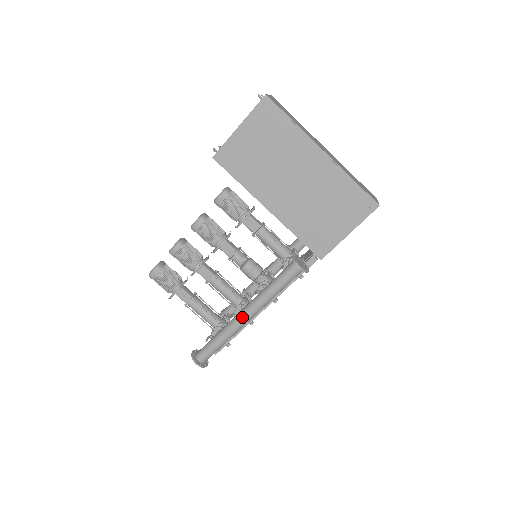
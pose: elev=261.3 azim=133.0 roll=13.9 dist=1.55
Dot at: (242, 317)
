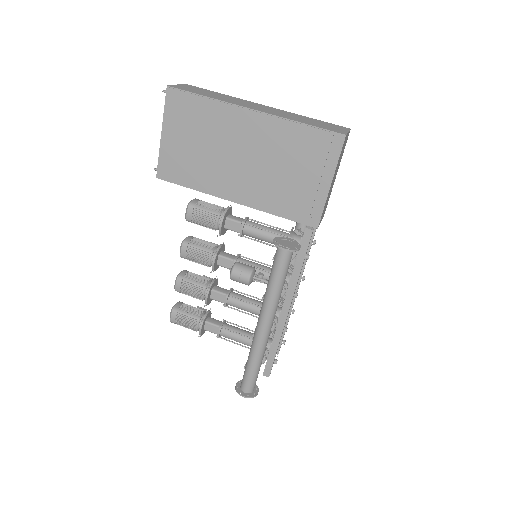
Dot at: (260, 329)
